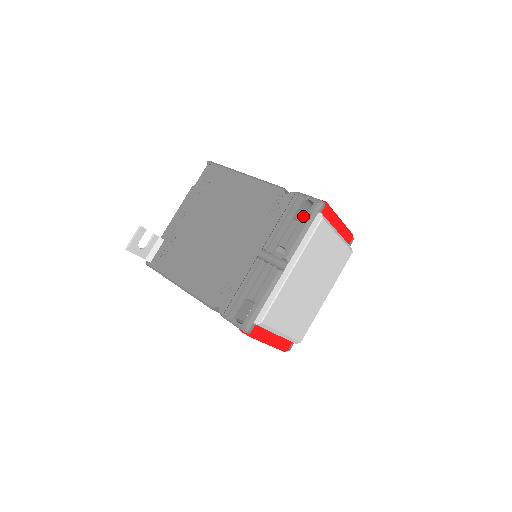
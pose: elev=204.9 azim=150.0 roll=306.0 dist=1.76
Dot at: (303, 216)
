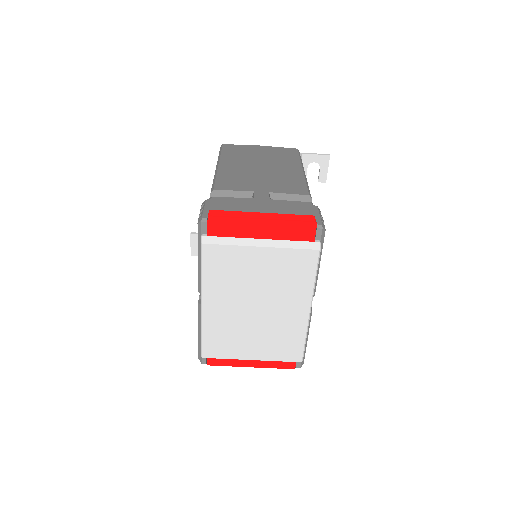
Dot at: occluded
